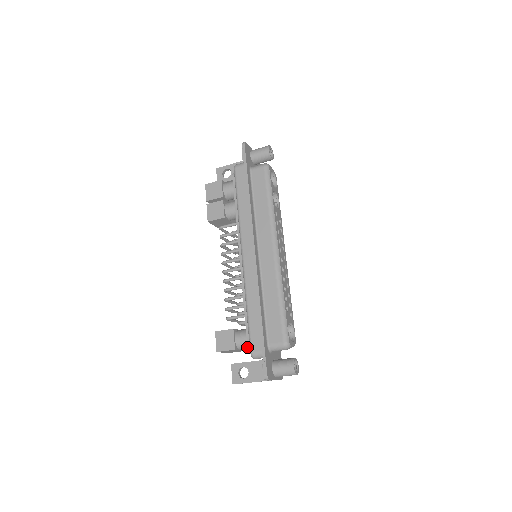
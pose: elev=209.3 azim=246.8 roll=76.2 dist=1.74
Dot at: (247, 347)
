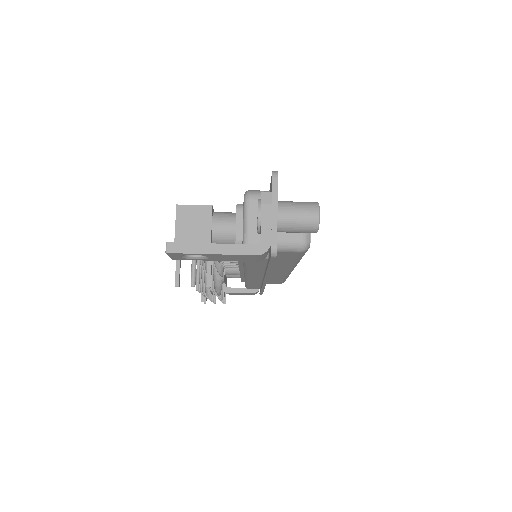
Dot at: occluded
